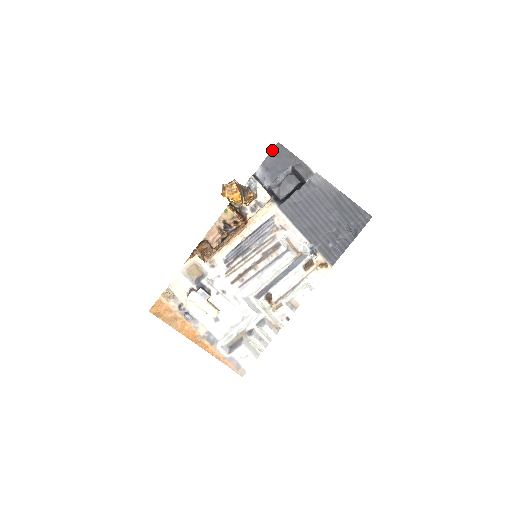
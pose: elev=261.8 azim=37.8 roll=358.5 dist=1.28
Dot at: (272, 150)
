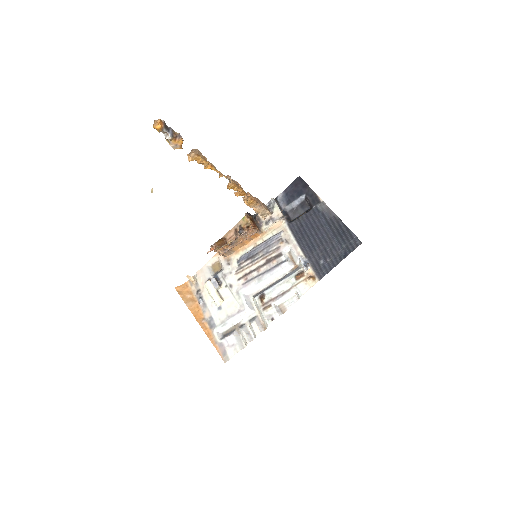
Dot at: (293, 181)
